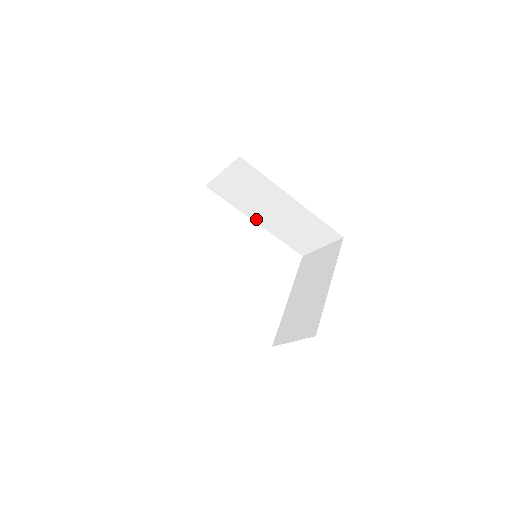
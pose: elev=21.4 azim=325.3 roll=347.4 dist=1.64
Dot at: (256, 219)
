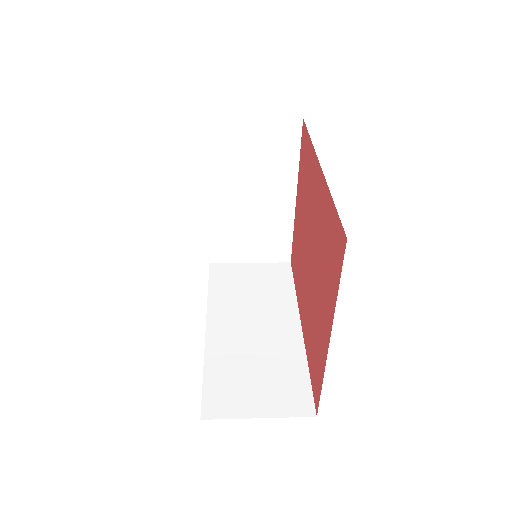
Dot at: occluded
